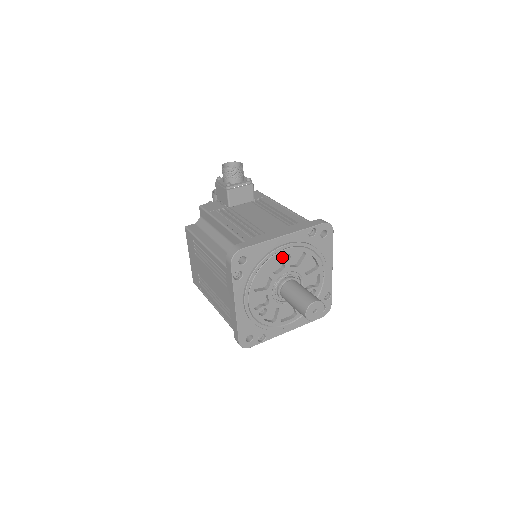
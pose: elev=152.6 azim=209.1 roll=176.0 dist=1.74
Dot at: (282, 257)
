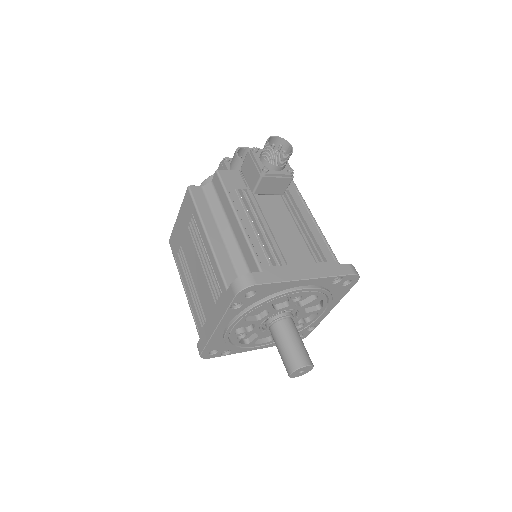
Dot at: (293, 297)
